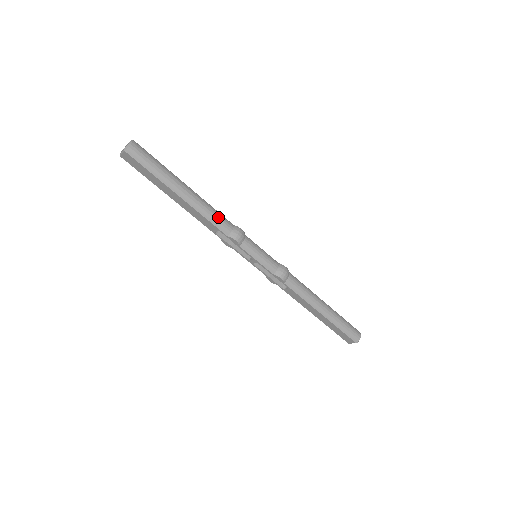
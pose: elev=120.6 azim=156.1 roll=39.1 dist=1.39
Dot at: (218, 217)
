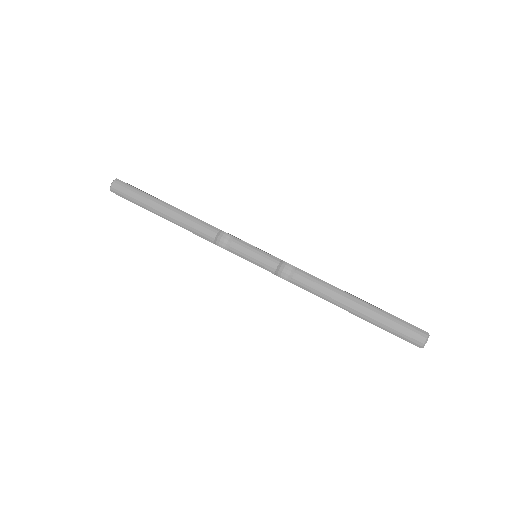
Dot at: (199, 227)
